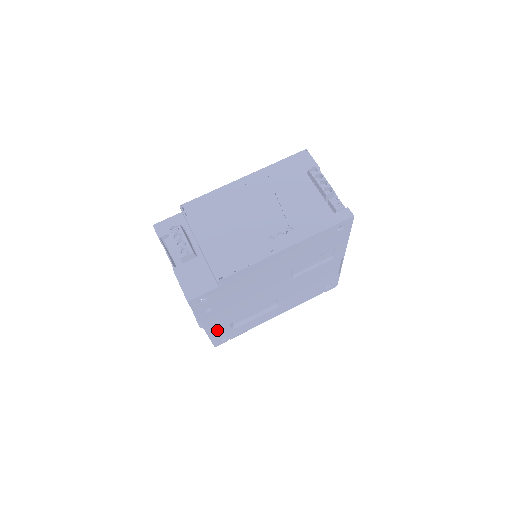
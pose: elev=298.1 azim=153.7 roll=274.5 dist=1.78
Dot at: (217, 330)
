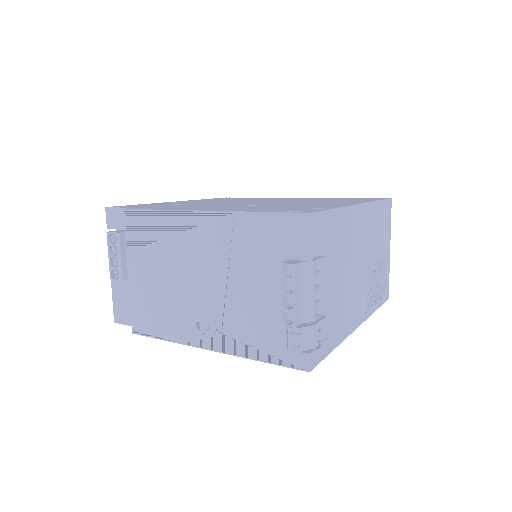
Dot at: occluded
